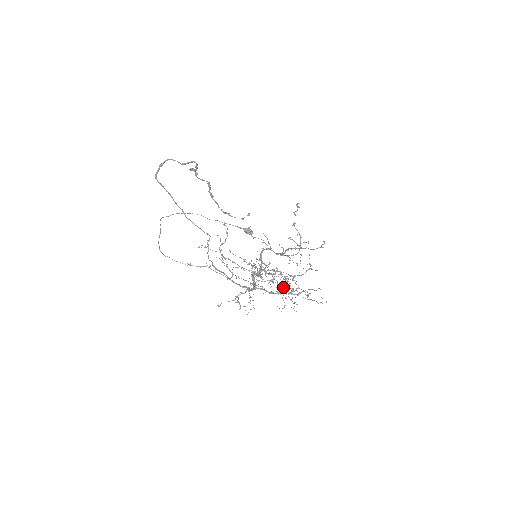
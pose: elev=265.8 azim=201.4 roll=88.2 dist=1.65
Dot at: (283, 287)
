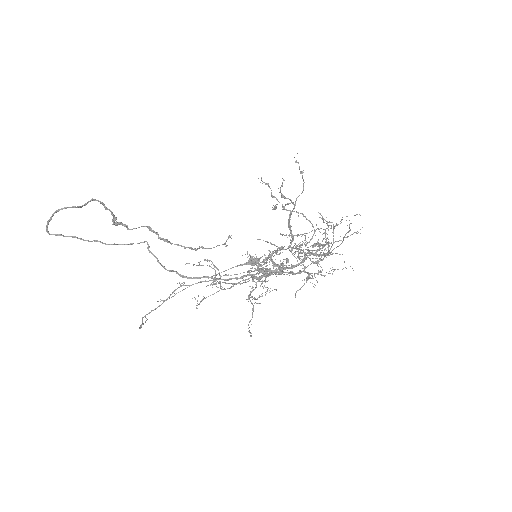
Dot at: (326, 272)
